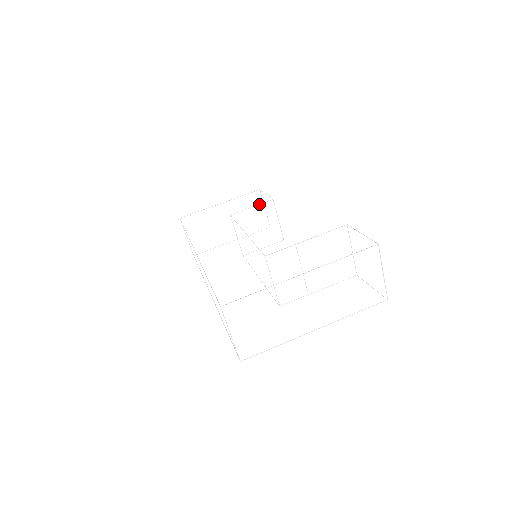
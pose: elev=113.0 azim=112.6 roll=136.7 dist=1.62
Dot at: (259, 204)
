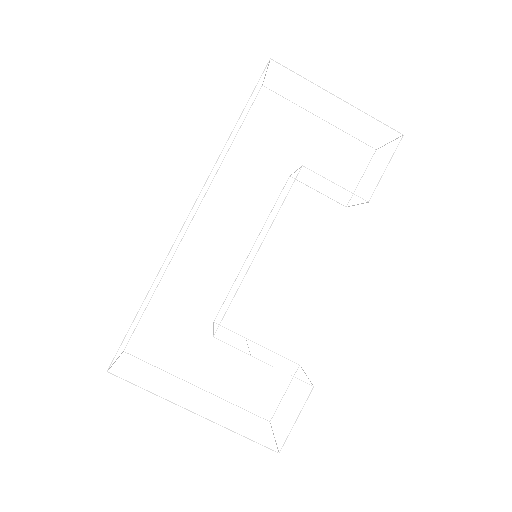
Dot at: occluded
